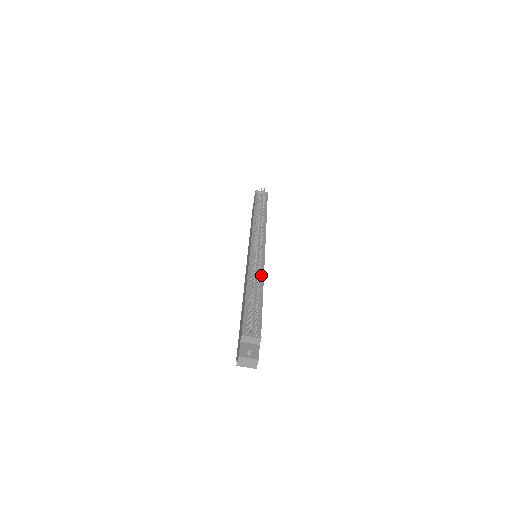
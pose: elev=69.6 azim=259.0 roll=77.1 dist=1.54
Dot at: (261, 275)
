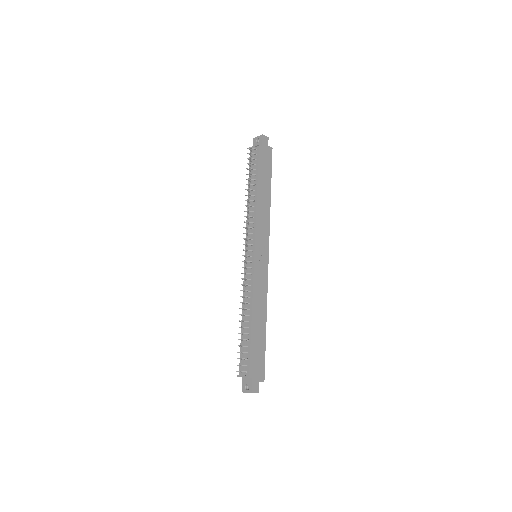
Dot at: (251, 295)
